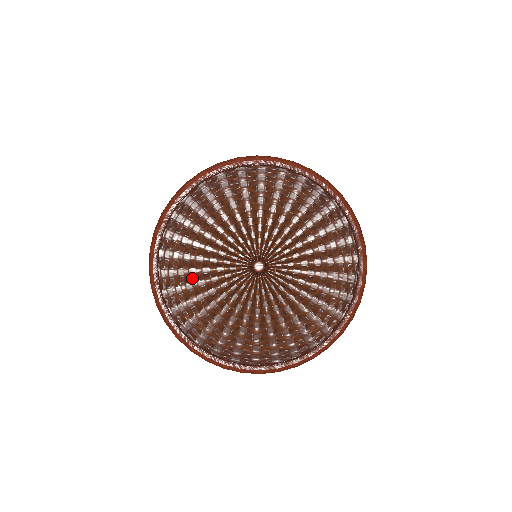
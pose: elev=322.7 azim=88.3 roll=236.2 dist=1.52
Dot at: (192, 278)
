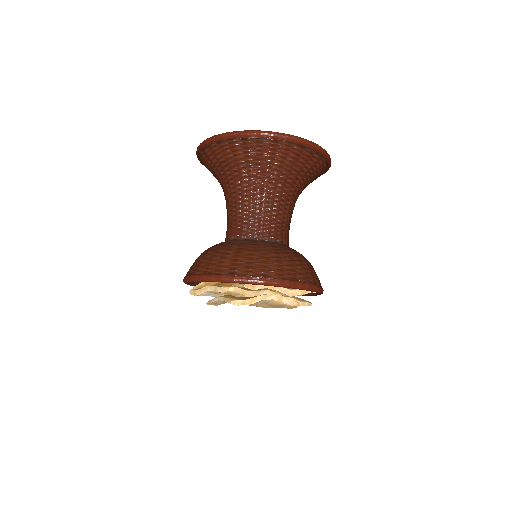
Dot at: occluded
